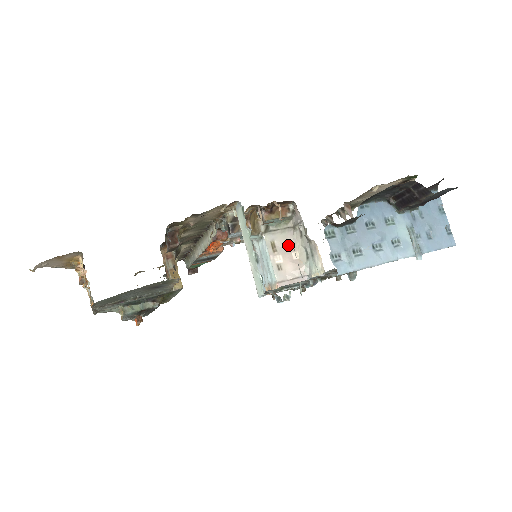
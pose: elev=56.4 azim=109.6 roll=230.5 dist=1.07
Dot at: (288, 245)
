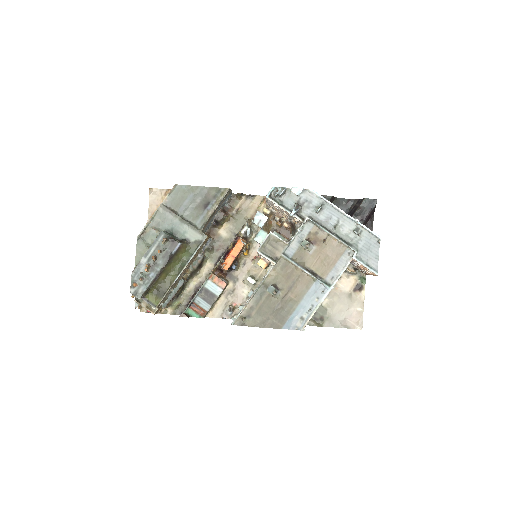
Dot at: occluded
